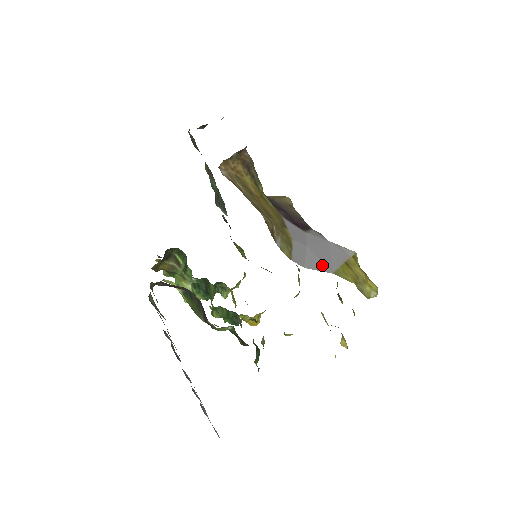
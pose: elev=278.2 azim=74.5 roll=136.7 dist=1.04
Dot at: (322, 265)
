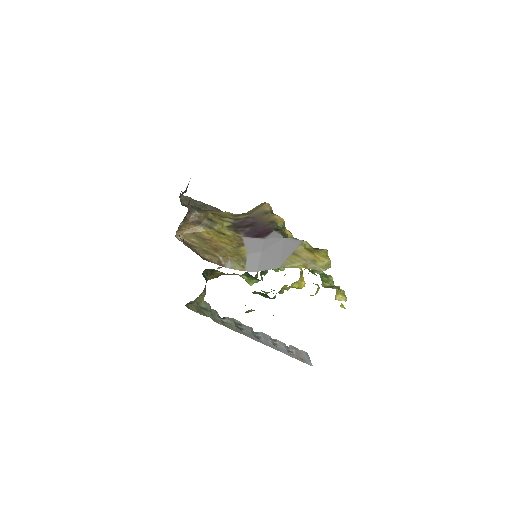
Dot at: (272, 264)
